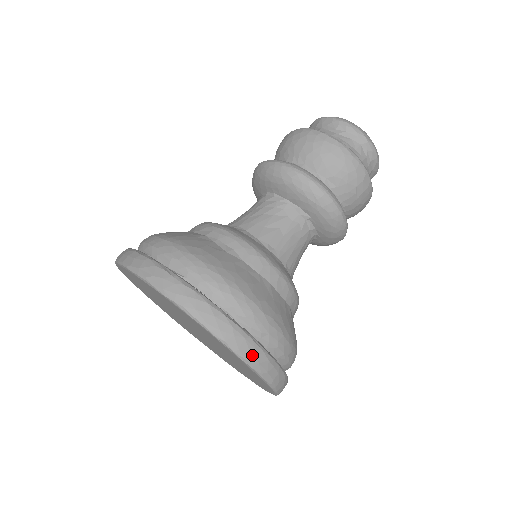
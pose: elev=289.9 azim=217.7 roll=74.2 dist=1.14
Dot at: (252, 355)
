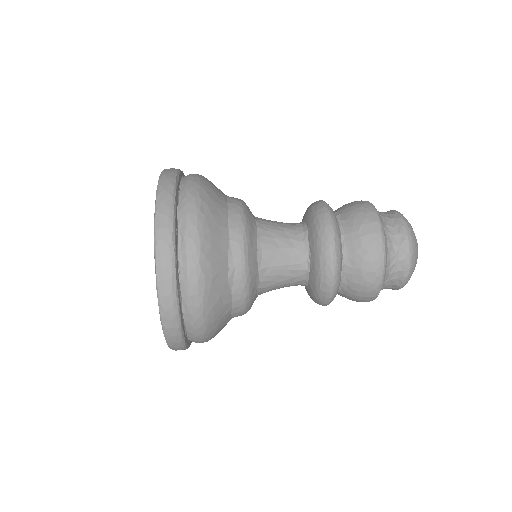
Dot at: (164, 194)
